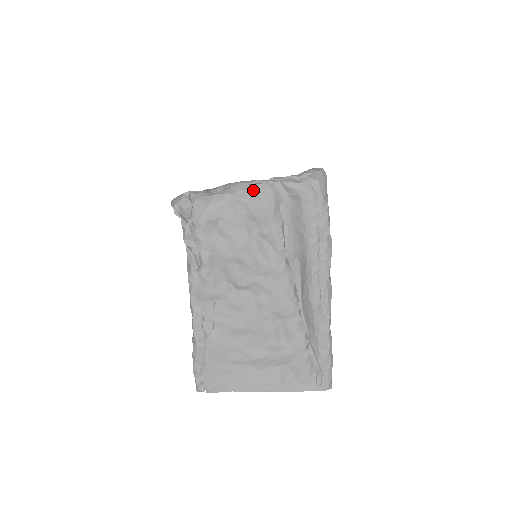
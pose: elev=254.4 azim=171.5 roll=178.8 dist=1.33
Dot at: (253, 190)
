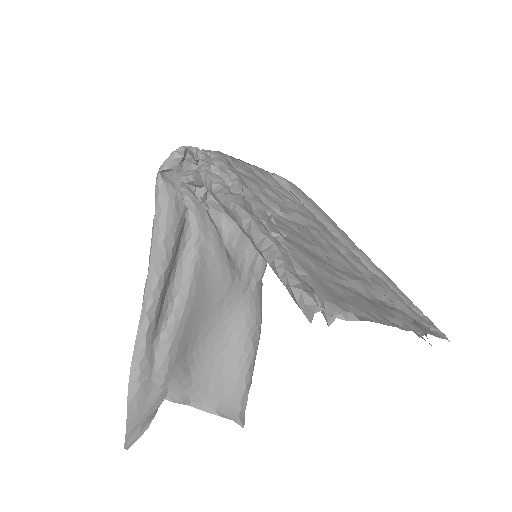
Dot at: occluded
